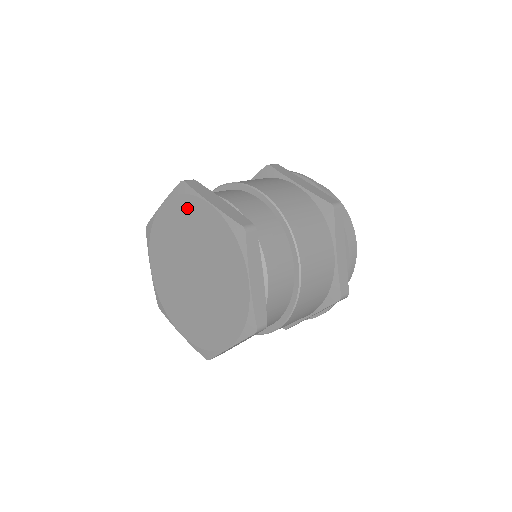
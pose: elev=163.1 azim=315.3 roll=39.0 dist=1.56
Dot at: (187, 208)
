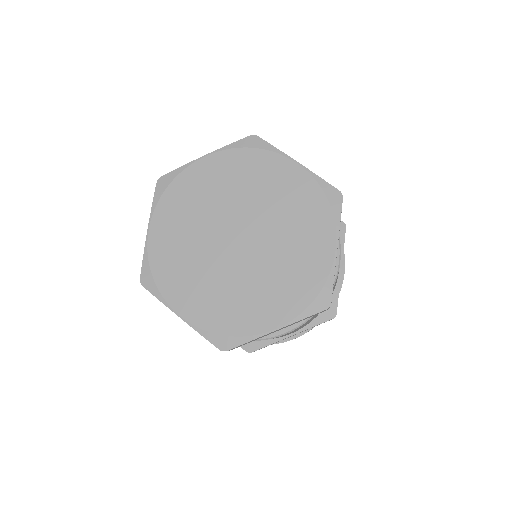
Dot at: (183, 190)
